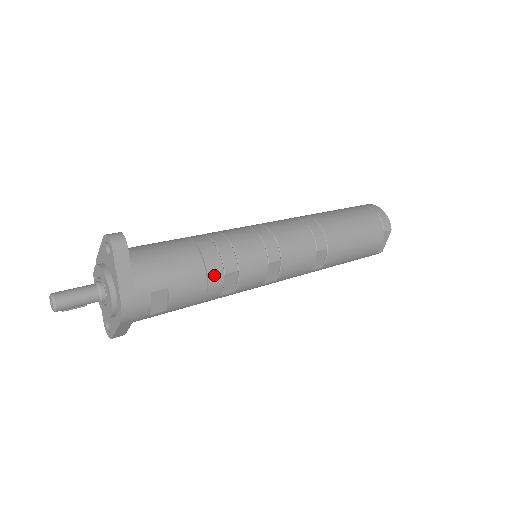
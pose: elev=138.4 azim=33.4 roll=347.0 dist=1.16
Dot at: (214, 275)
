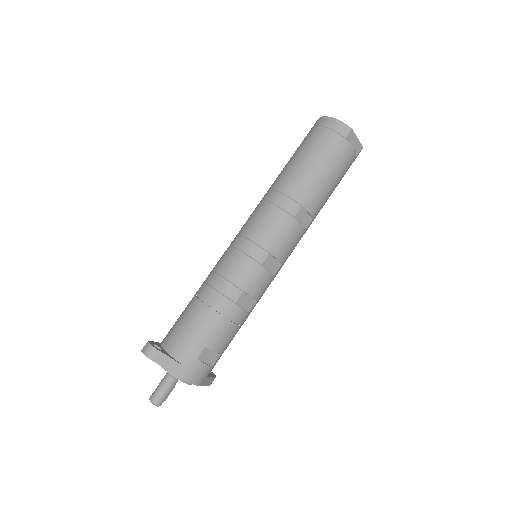
Dot at: (228, 311)
